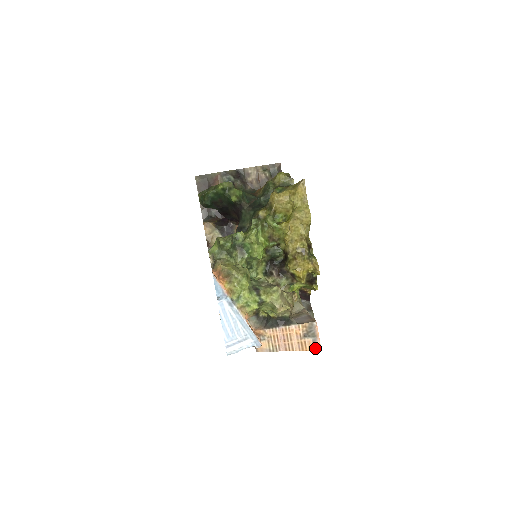
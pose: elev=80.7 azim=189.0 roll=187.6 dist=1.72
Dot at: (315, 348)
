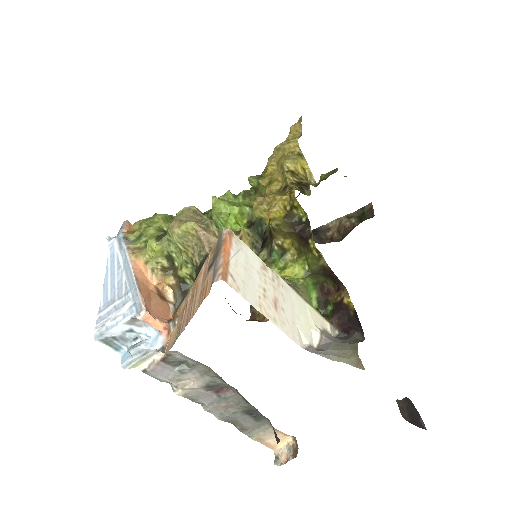
Dot at: (213, 279)
